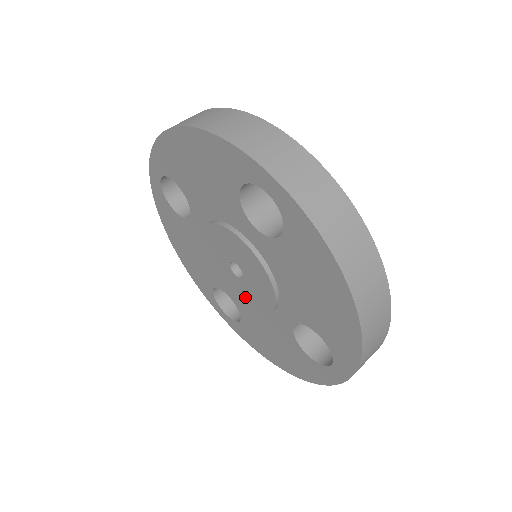
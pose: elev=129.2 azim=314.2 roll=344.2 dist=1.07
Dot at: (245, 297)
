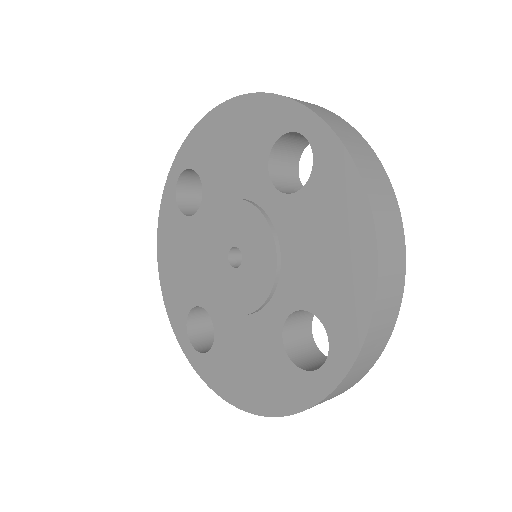
Dot at: (233, 296)
